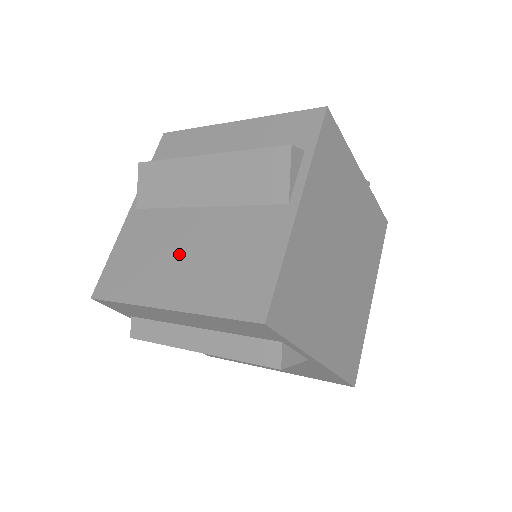
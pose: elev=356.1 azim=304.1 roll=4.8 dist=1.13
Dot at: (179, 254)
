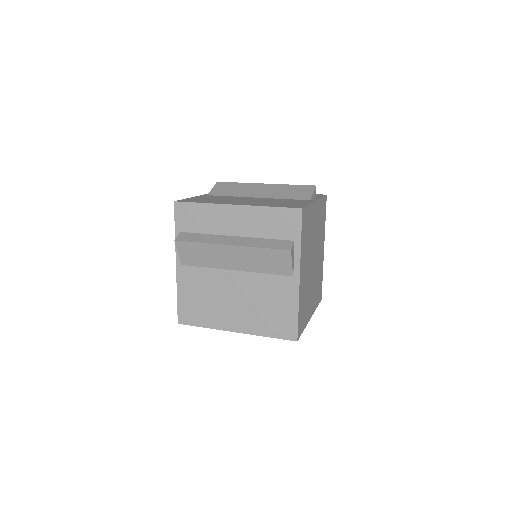
Dot at: (231, 301)
